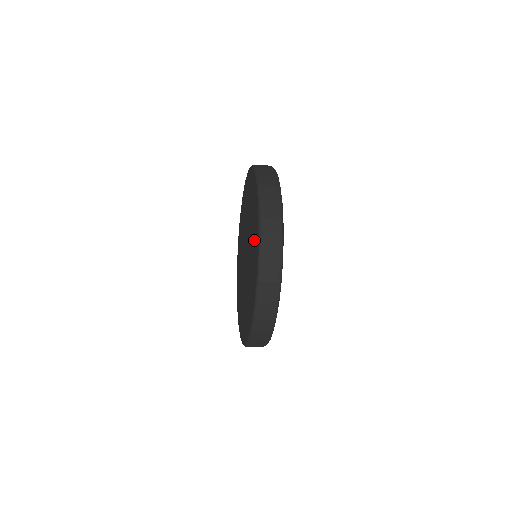
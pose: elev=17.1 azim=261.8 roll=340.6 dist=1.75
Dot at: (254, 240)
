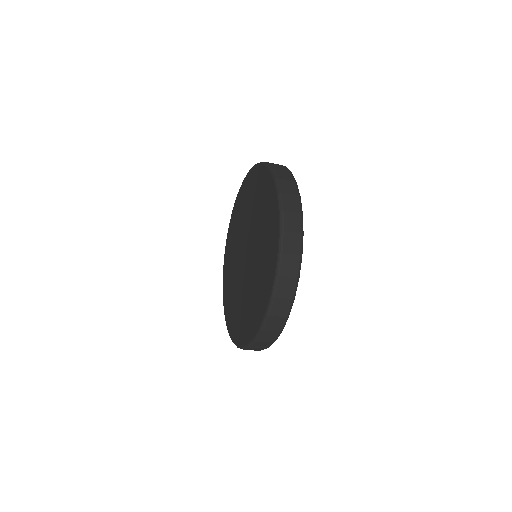
Dot at: (266, 264)
